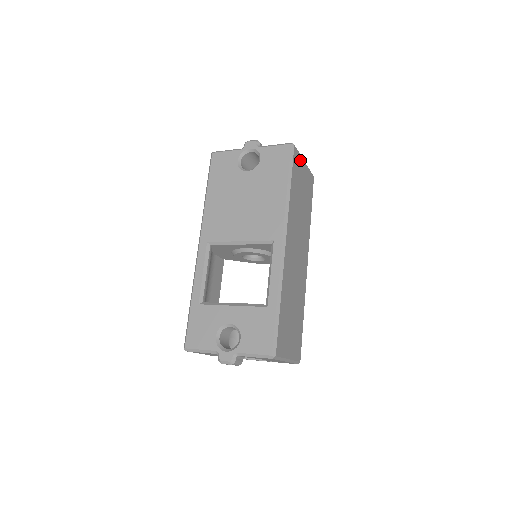
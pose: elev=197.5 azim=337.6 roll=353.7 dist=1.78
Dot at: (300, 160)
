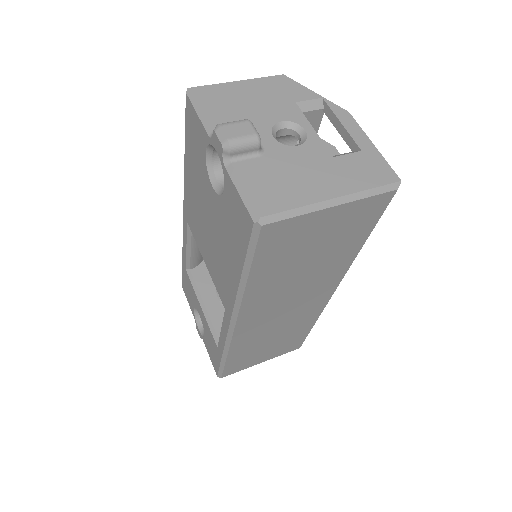
Dot at: (302, 221)
